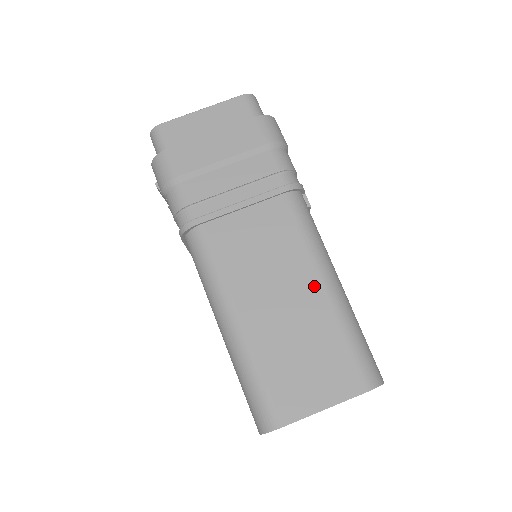
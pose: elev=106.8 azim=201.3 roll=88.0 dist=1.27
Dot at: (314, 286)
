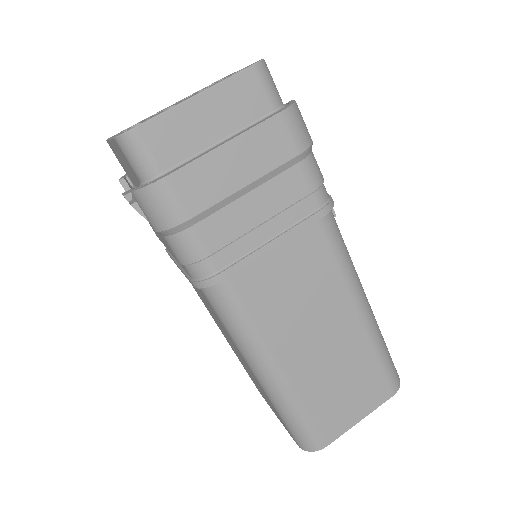
Dot at: (351, 318)
